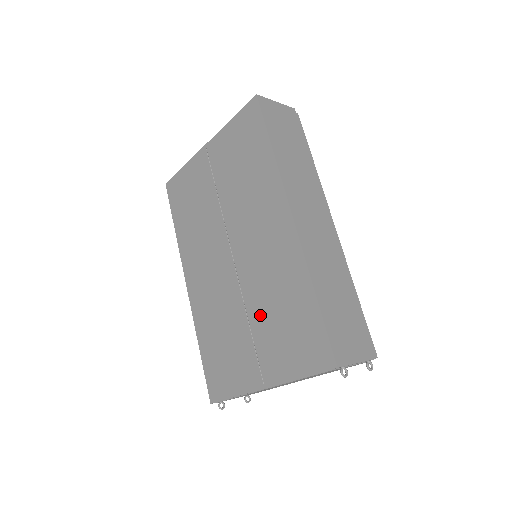
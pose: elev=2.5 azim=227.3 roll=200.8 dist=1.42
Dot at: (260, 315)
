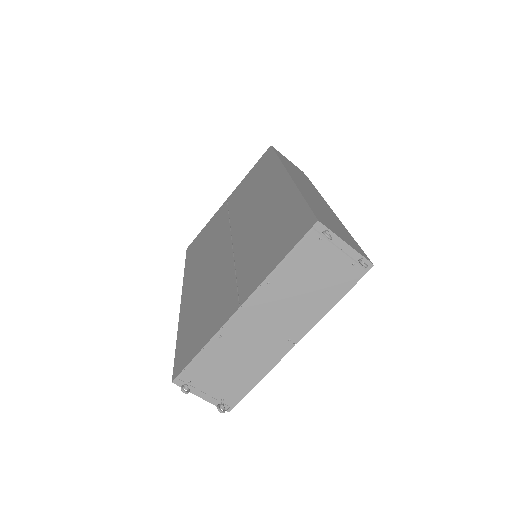
Dot at: (248, 254)
